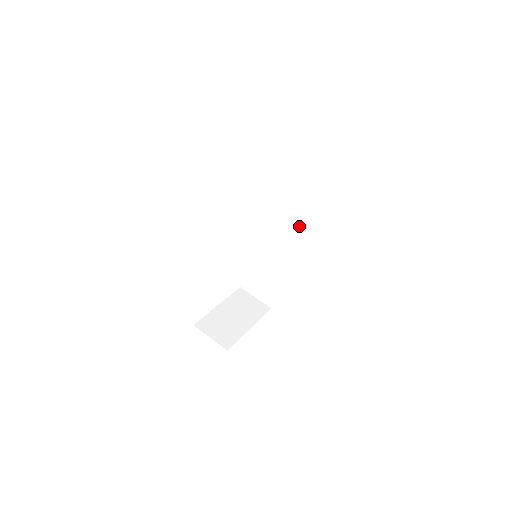
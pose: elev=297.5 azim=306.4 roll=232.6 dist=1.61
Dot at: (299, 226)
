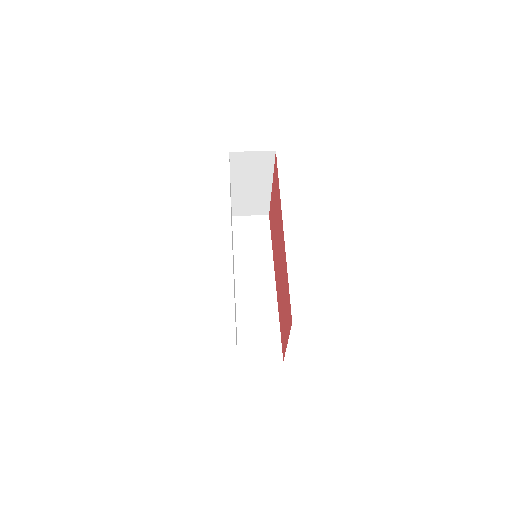
Dot at: (265, 261)
